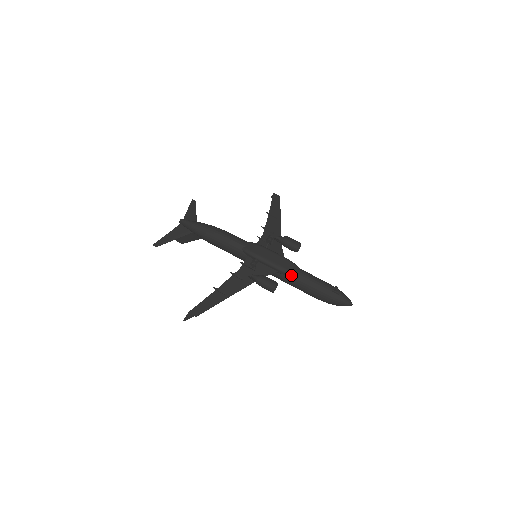
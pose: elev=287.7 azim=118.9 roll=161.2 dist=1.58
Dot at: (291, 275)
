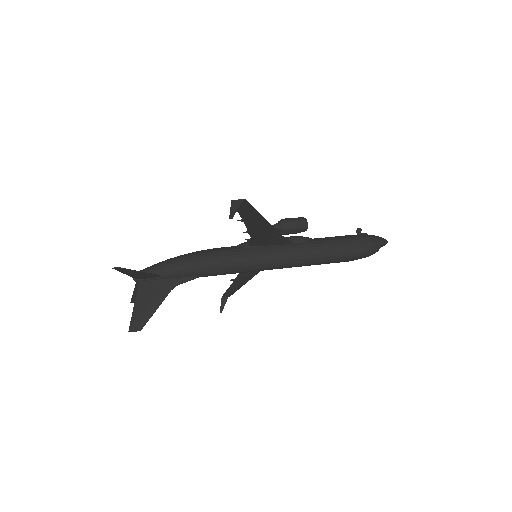
Dot at: (308, 238)
